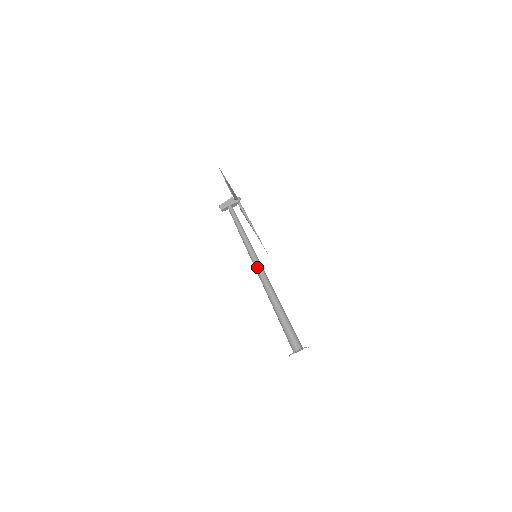
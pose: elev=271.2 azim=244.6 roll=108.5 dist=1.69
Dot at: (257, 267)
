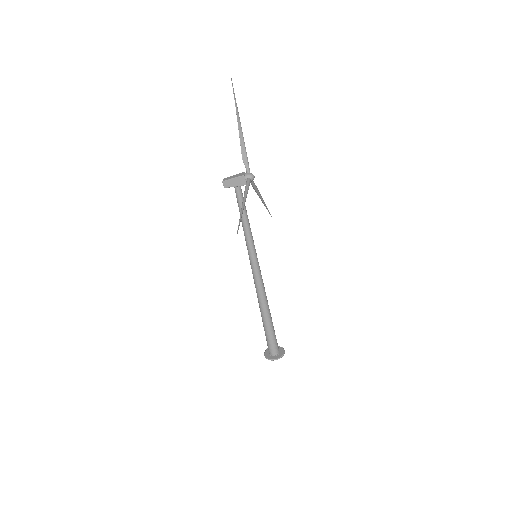
Dot at: (254, 272)
